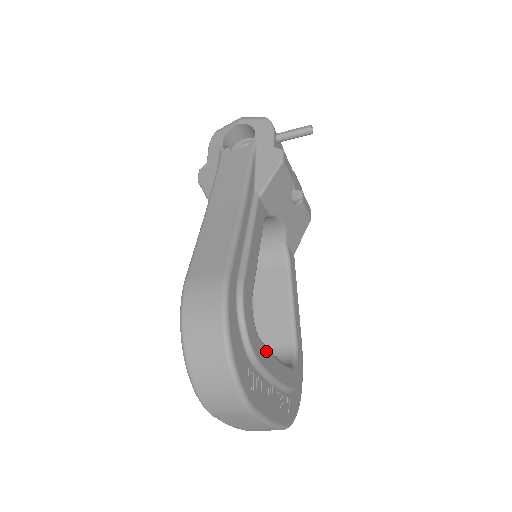
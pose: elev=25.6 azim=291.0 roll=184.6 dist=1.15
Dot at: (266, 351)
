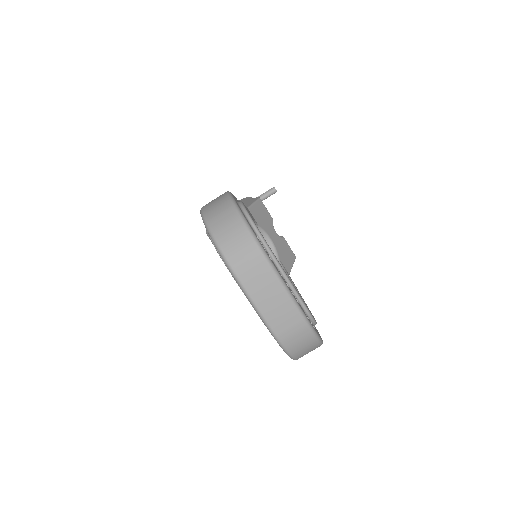
Dot at: (270, 248)
